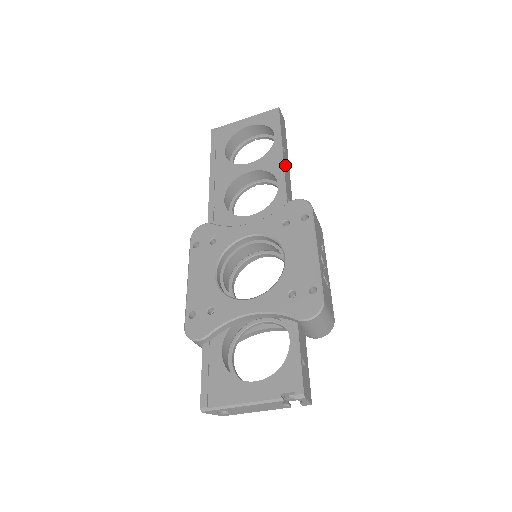
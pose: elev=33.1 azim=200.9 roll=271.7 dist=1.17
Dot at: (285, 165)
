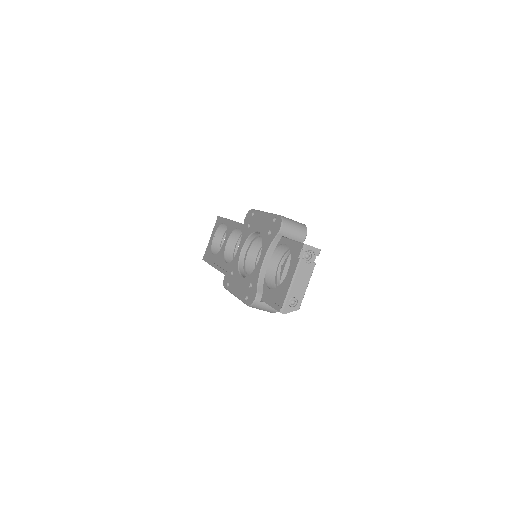
Dot at: occluded
